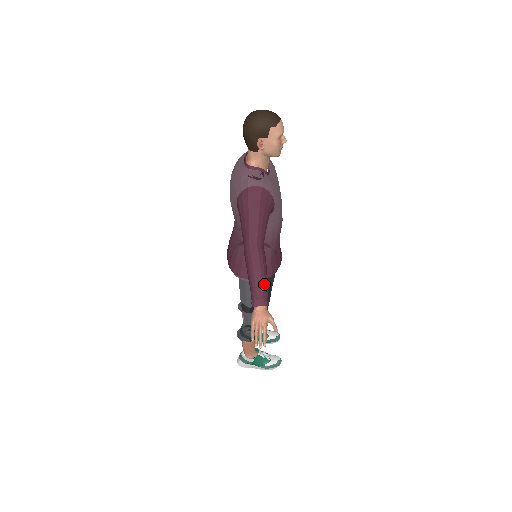
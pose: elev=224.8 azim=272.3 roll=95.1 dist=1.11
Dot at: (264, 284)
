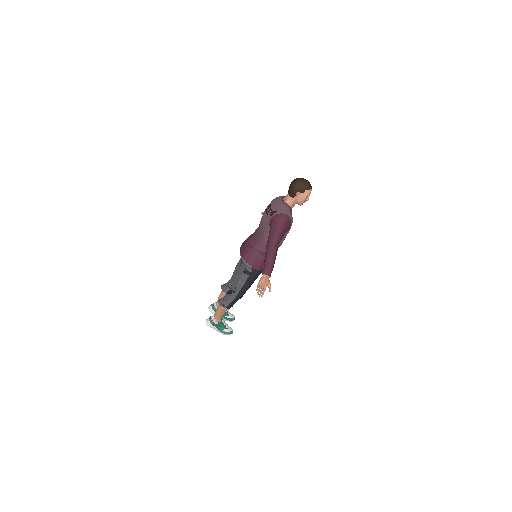
Dot at: (273, 265)
